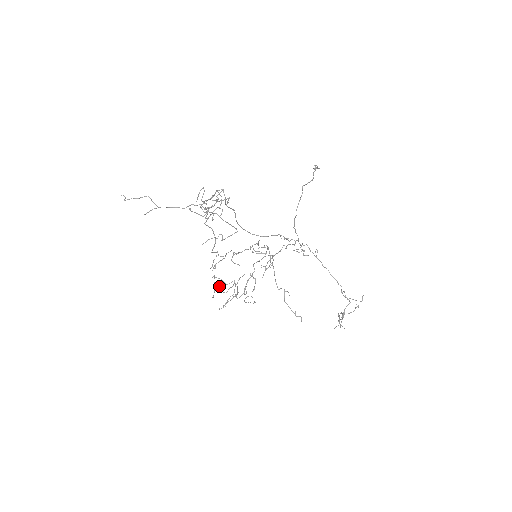
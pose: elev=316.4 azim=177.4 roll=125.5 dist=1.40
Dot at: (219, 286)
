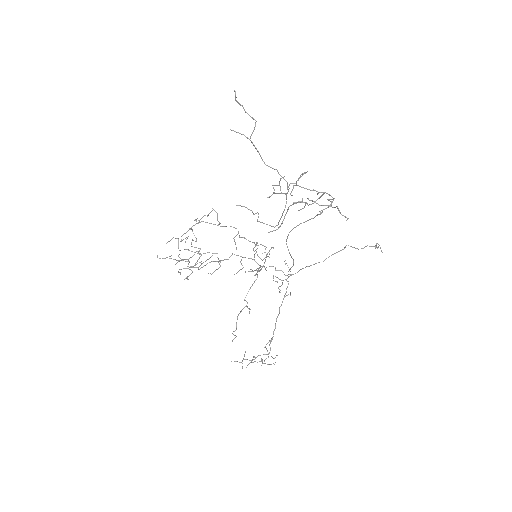
Dot at: occluded
